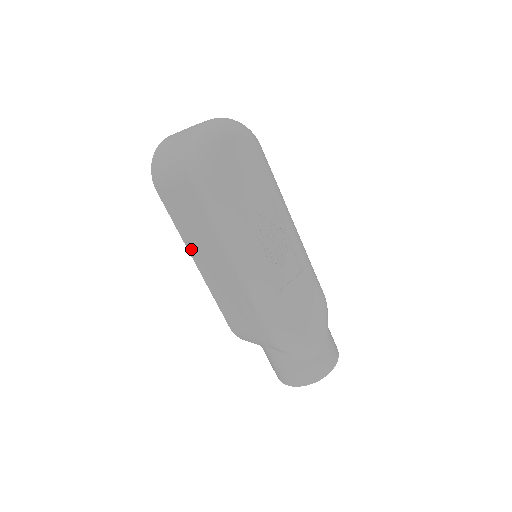
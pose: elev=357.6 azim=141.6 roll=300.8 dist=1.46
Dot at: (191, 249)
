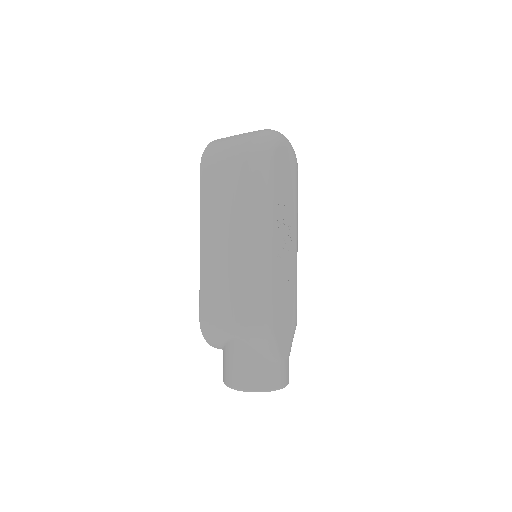
Dot at: (205, 226)
